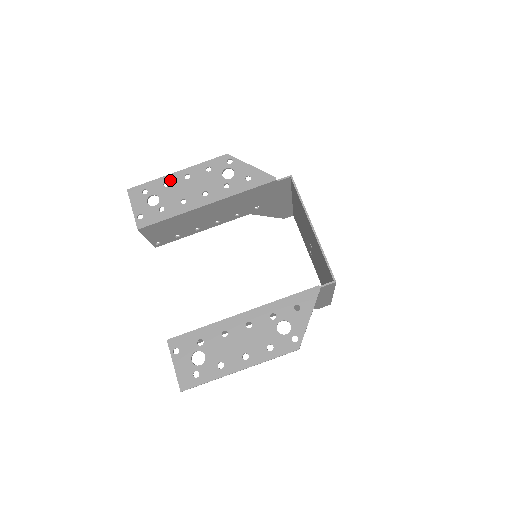
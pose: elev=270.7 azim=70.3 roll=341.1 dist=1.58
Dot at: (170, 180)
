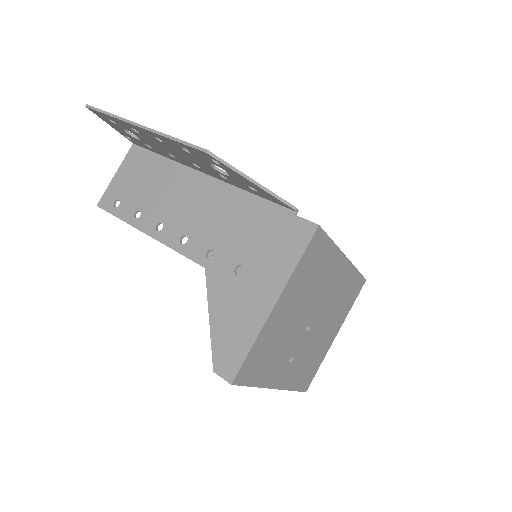
Dot at: occluded
